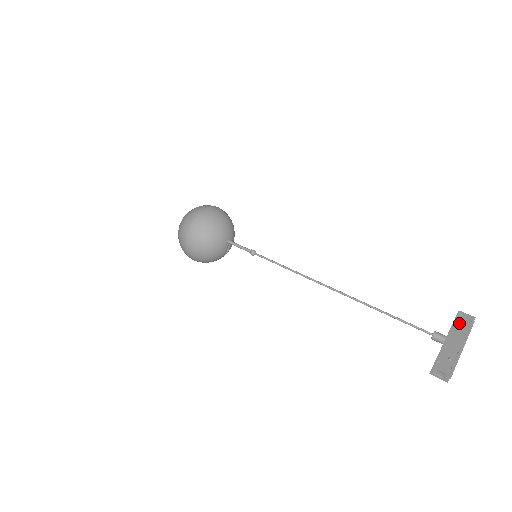
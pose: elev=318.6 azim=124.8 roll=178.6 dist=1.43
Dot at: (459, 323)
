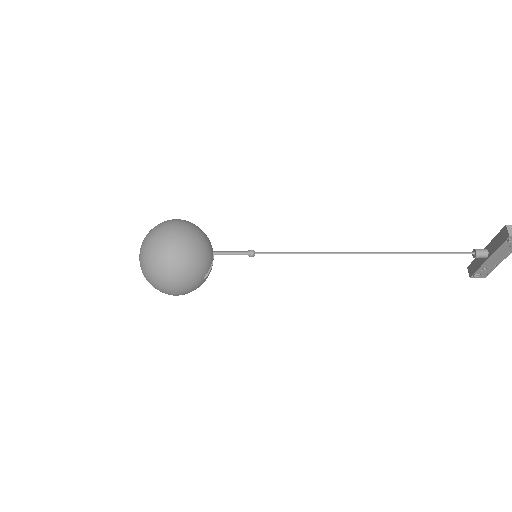
Dot at: occluded
